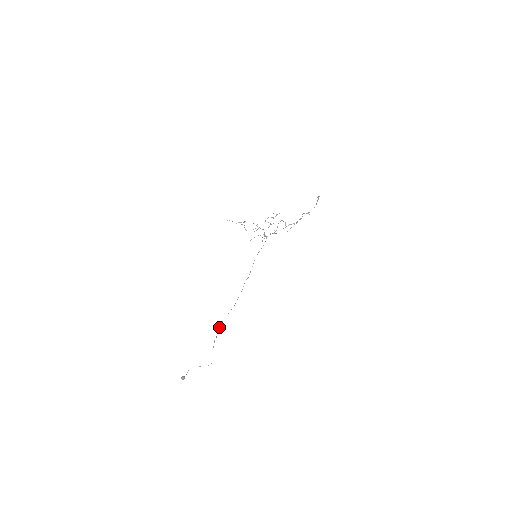
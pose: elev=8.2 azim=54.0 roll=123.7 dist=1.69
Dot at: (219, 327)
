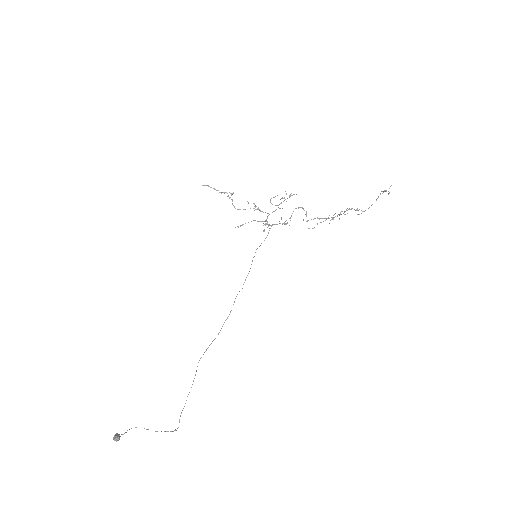
Dot at: occluded
